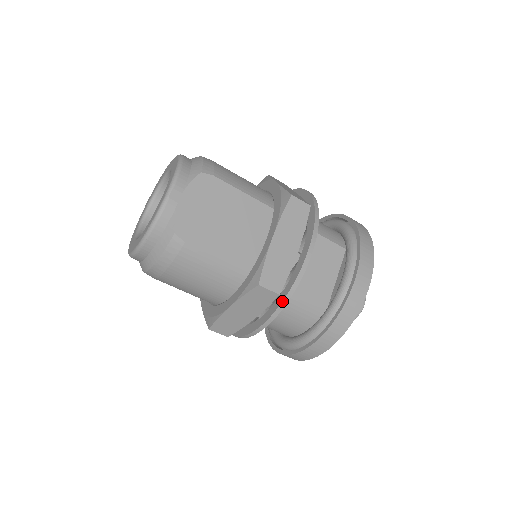
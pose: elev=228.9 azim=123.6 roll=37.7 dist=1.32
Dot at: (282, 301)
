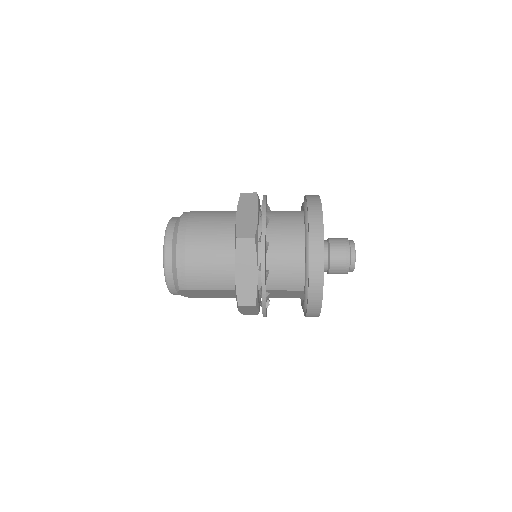
Dot at: occluded
